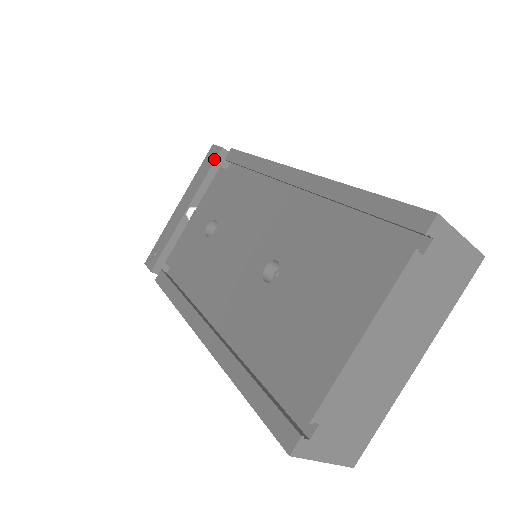
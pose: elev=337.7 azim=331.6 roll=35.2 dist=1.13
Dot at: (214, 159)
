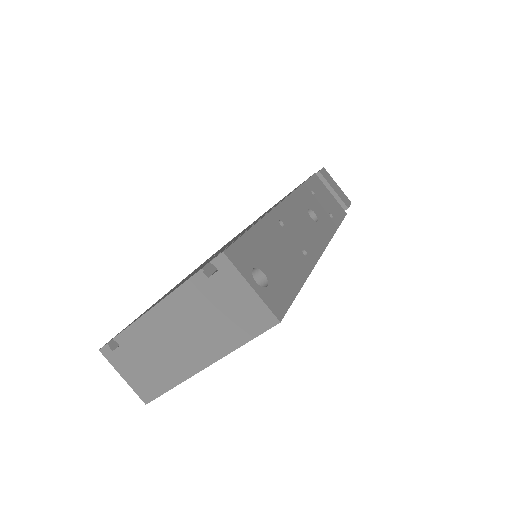
Dot at: occluded
